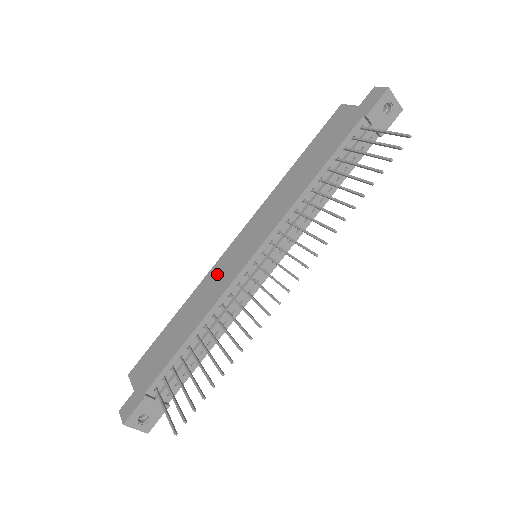
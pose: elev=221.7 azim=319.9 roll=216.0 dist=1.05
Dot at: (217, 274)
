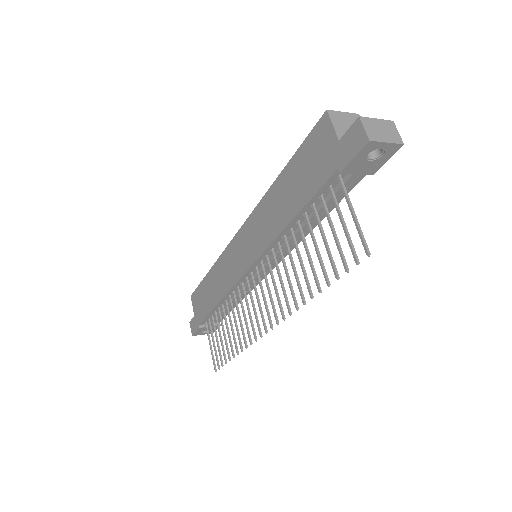
Dot at: (228, 261)
